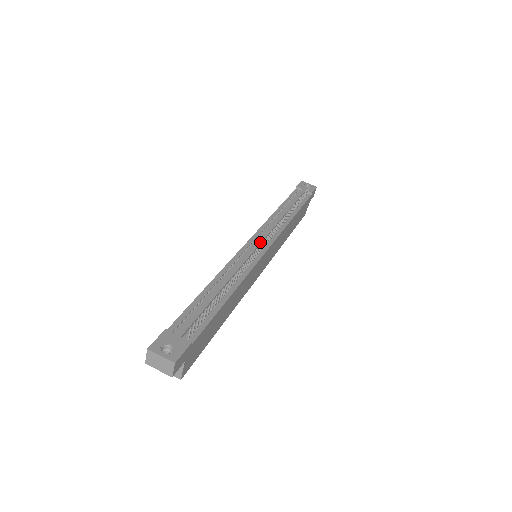
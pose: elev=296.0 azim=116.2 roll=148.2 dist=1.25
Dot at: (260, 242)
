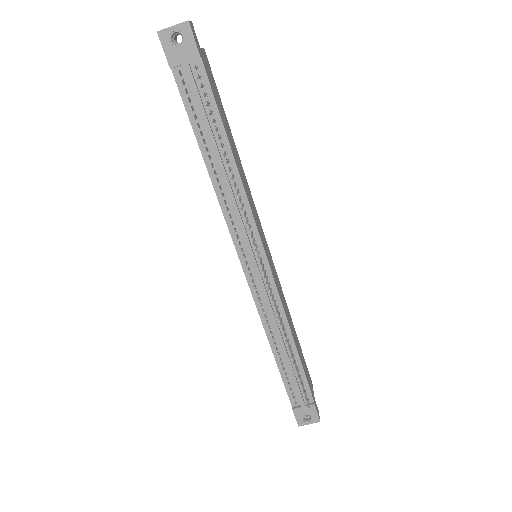
Dot at: (256, 266)
